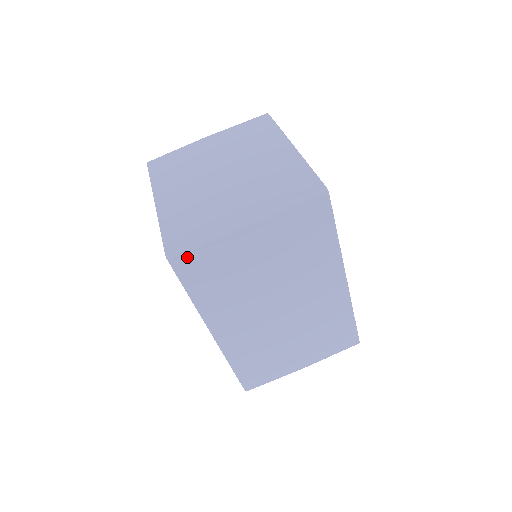
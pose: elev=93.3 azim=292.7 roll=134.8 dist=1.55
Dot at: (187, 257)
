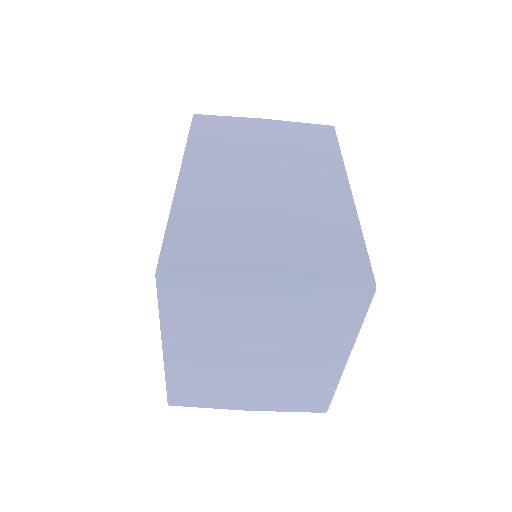
Dot at: occluded
